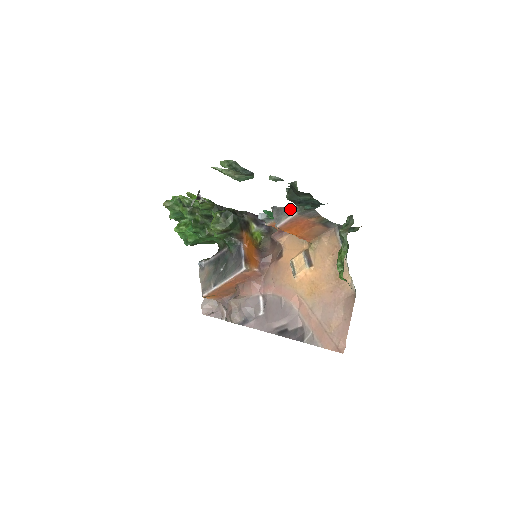
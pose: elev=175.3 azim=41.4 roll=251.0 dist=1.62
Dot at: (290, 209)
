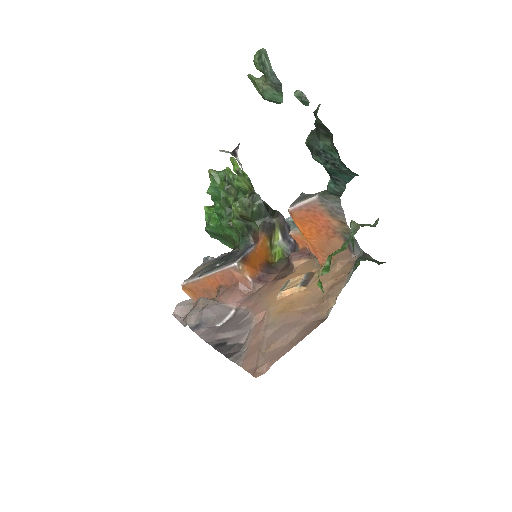
Dot at: (314, 194)
